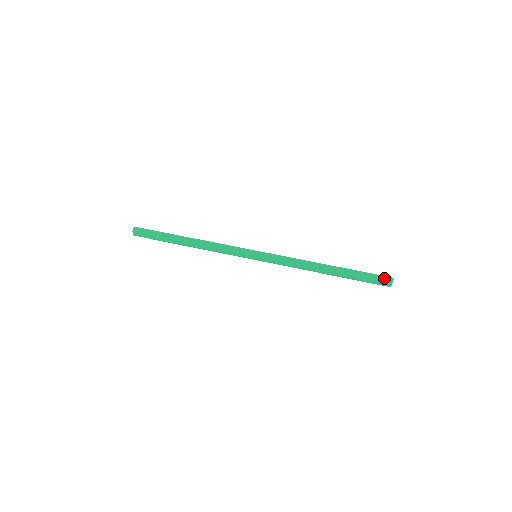
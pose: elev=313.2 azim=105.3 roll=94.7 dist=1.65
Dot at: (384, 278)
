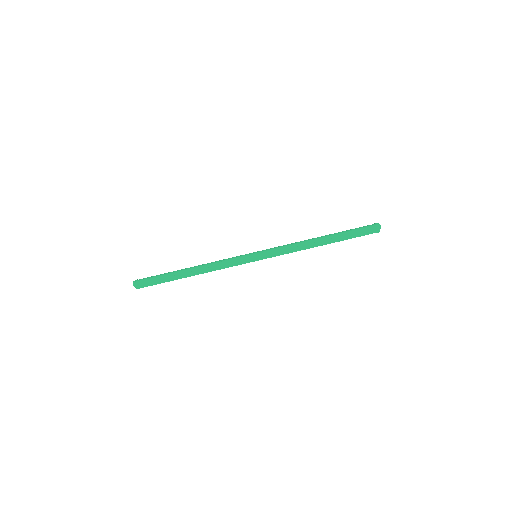
Dot at: (372, 228)
